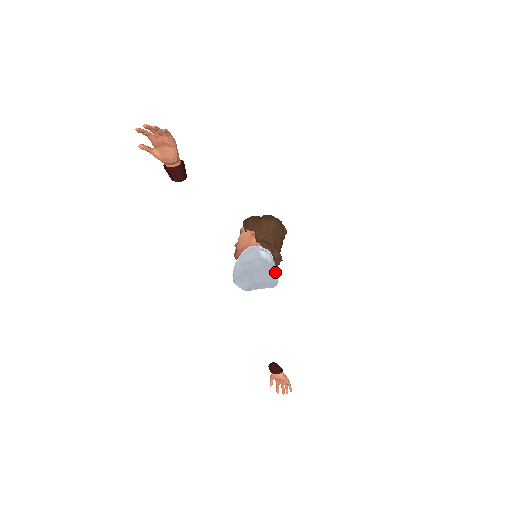
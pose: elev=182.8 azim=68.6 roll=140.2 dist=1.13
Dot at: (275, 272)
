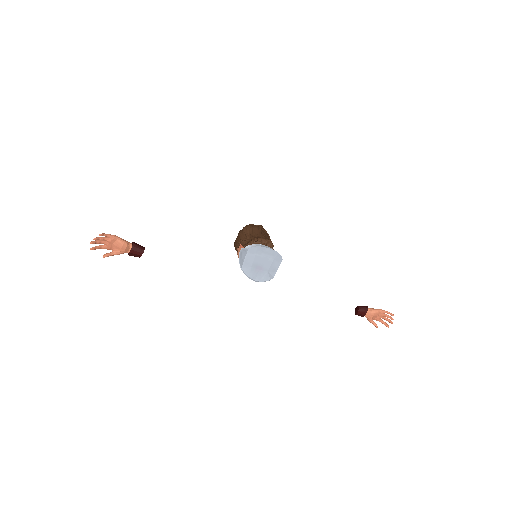
Dot at: (268, 249)
